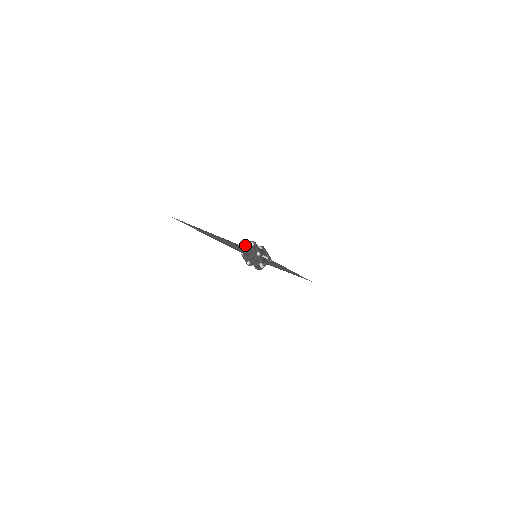
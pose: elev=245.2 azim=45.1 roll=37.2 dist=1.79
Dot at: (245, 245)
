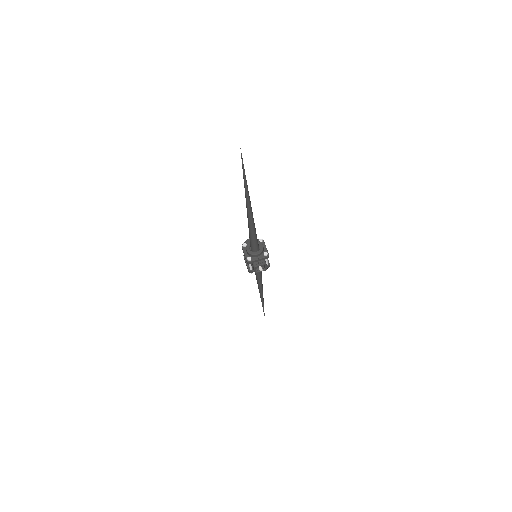
Dot at: (249, 239)
